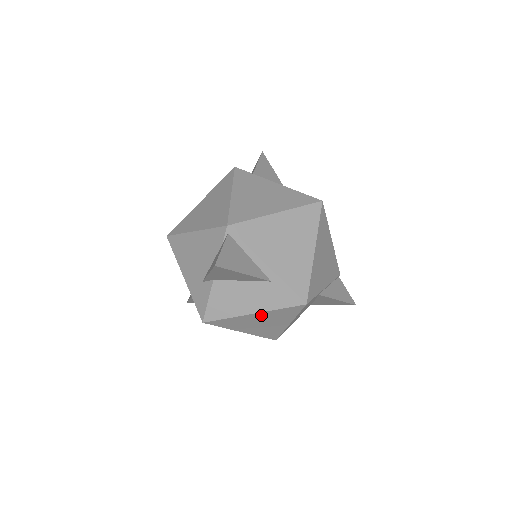
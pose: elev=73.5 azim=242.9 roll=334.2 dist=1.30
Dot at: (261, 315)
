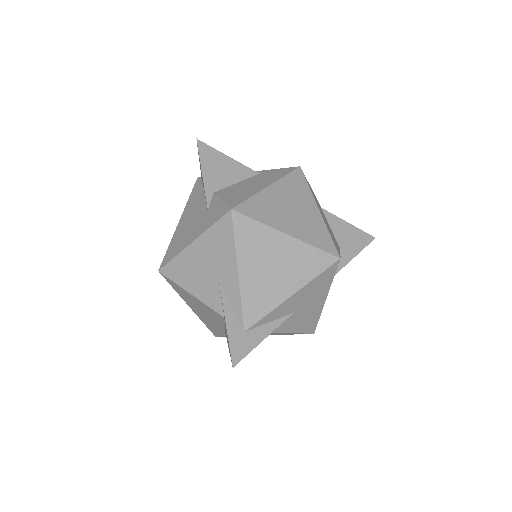
Dot at: (278, 190)
